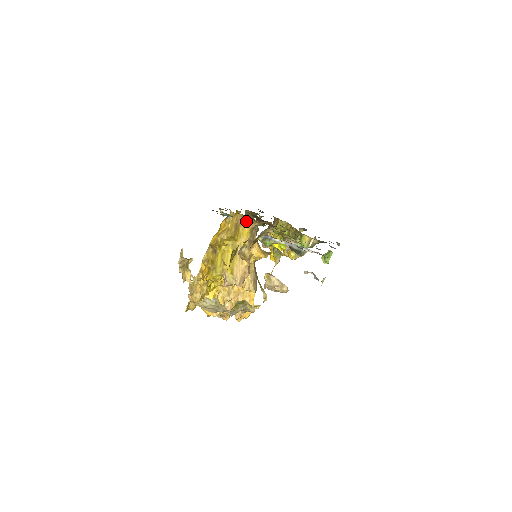
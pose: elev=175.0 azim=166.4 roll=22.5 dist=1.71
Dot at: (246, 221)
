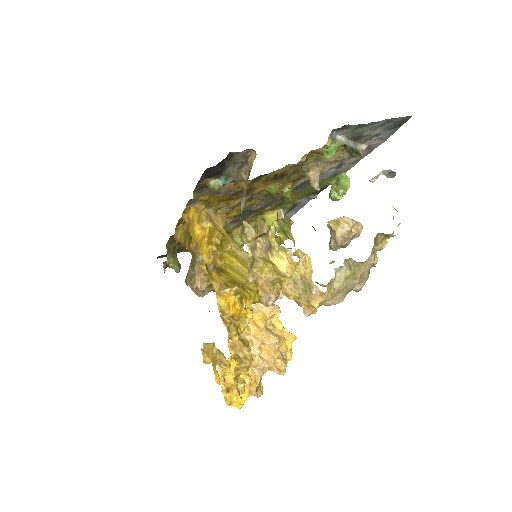
Dot at: (216, 216)
